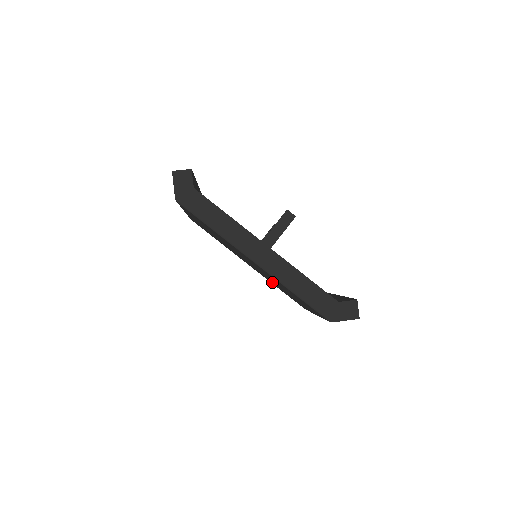
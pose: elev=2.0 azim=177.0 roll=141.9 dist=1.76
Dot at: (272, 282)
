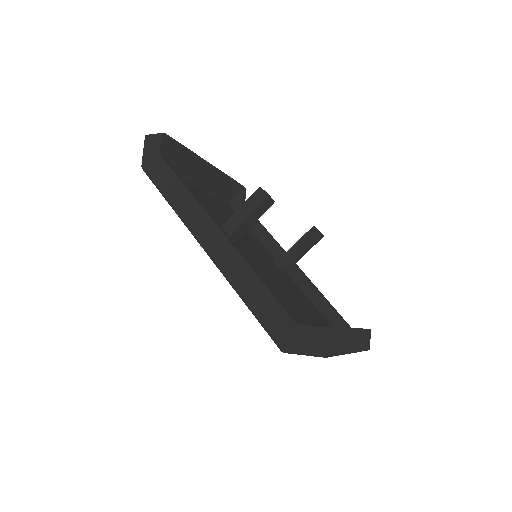
Dot at: occluded
